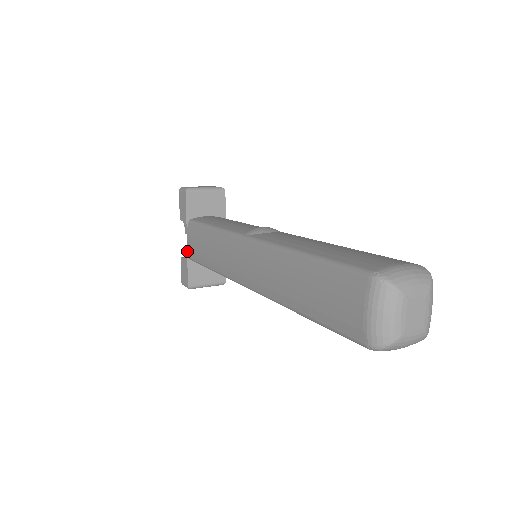
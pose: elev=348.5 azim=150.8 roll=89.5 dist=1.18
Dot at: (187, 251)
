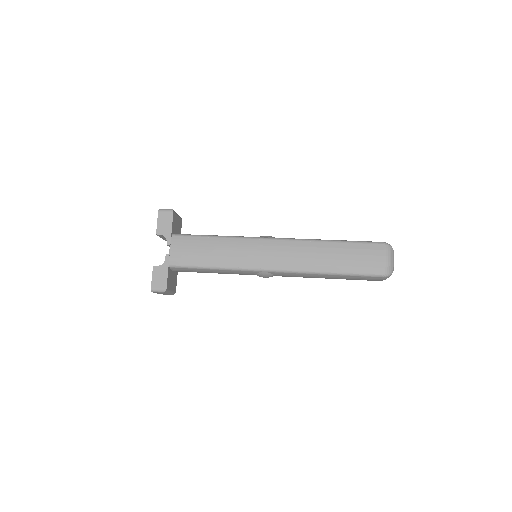
Dot at: (169, 259)
